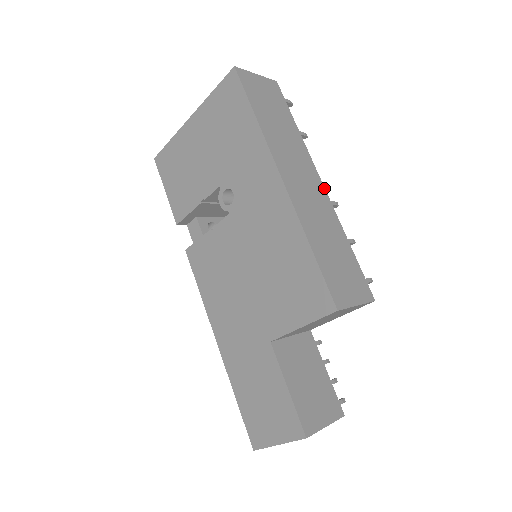
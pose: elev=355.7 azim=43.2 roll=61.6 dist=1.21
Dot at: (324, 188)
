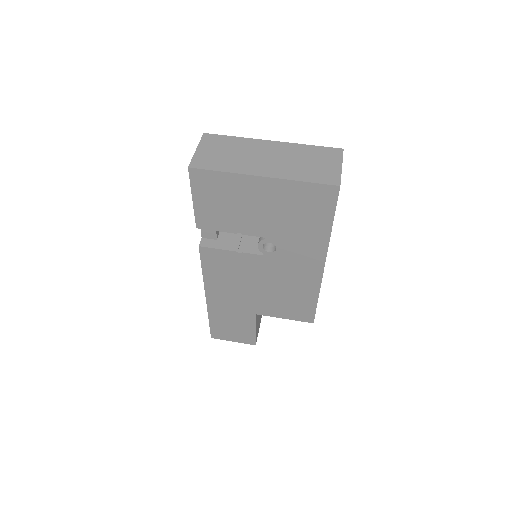
Dot at: occluded
